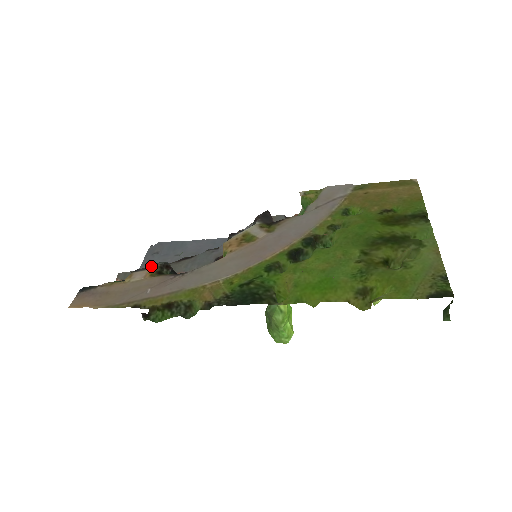
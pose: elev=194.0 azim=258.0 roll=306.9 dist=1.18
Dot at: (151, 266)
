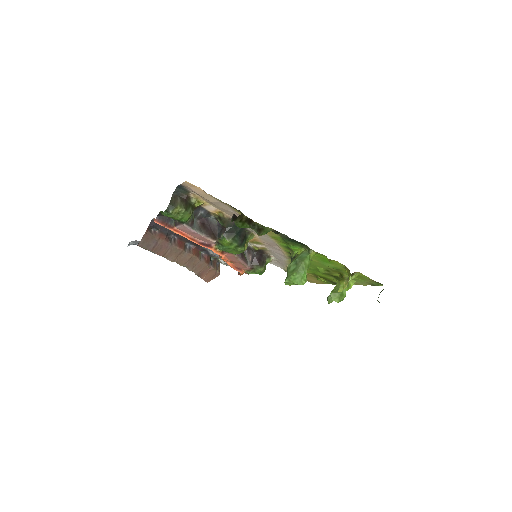
Dot at: (209, 214)
